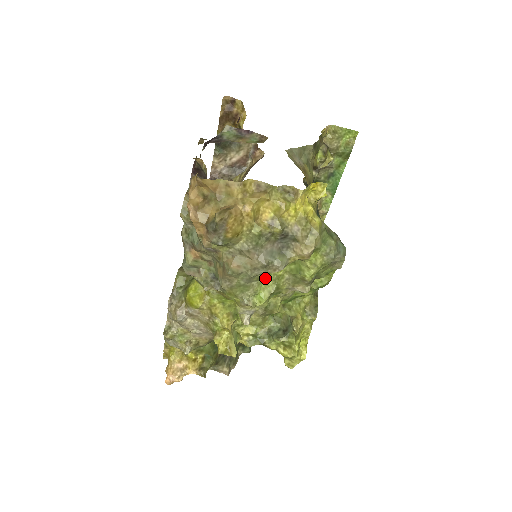
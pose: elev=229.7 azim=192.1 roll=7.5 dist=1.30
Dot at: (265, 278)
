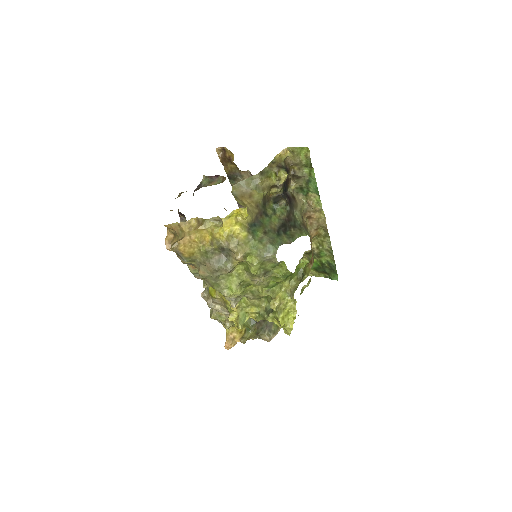
Dot at: (230, 276)
